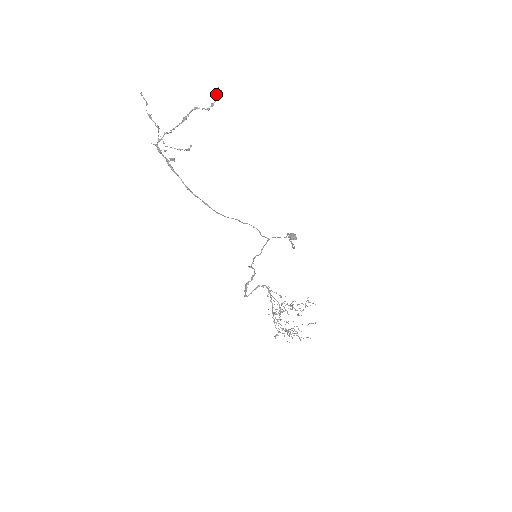
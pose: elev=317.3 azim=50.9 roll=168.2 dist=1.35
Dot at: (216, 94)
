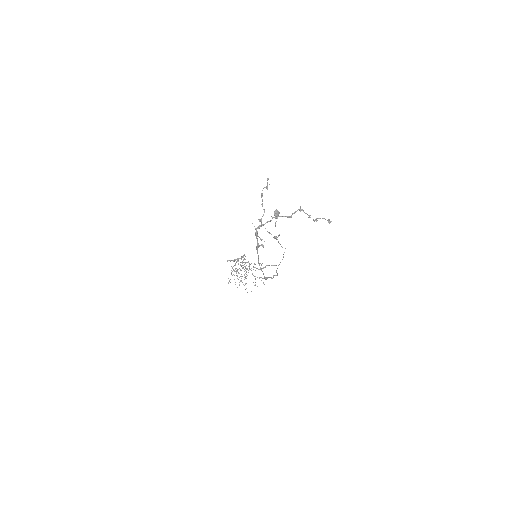
Dot at: (325, 219)
